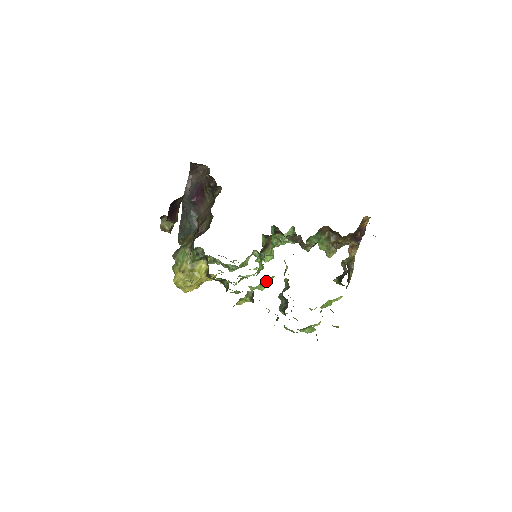
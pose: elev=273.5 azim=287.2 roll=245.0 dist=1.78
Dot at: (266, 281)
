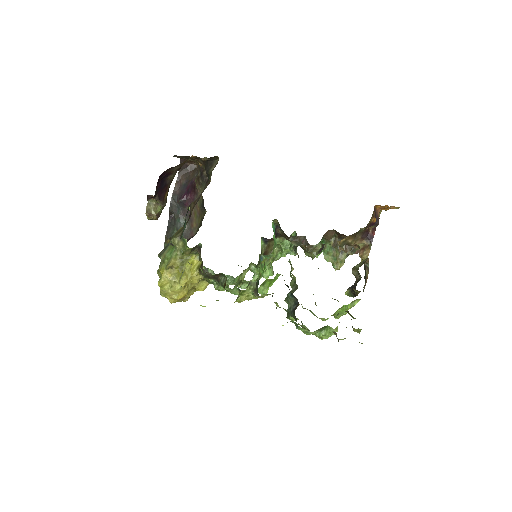
Dot at: (269, 281)
